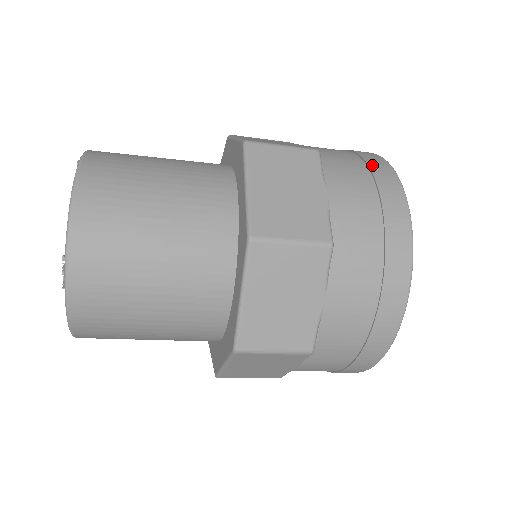
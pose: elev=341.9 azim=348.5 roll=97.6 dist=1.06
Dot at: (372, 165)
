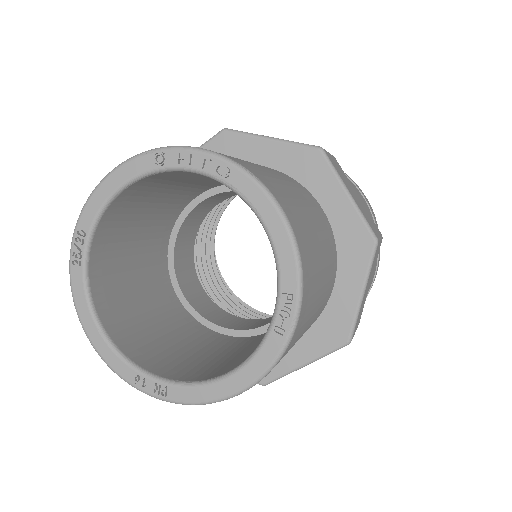
Dot at: occluded
